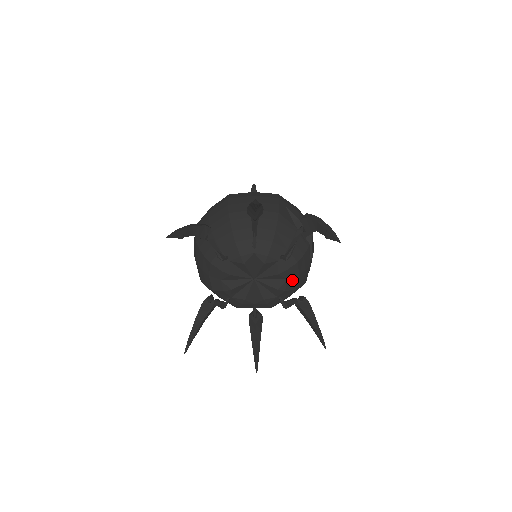
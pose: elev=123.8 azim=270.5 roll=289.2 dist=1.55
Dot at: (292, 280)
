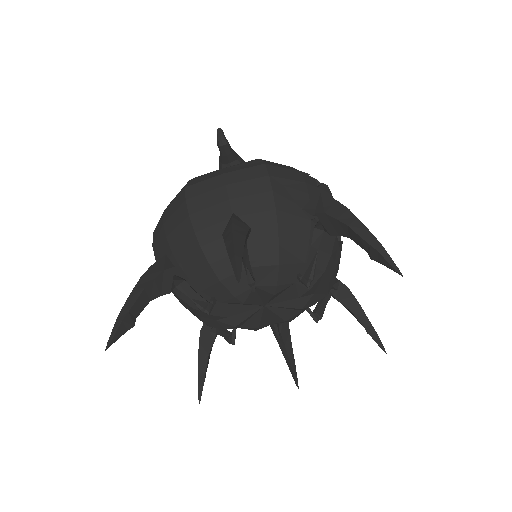
Dot at: (320, 290)
